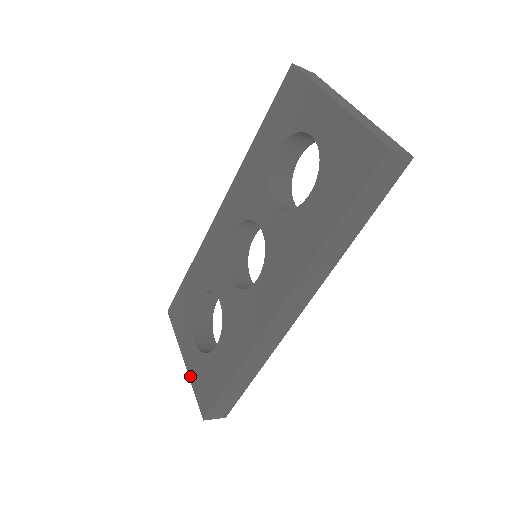
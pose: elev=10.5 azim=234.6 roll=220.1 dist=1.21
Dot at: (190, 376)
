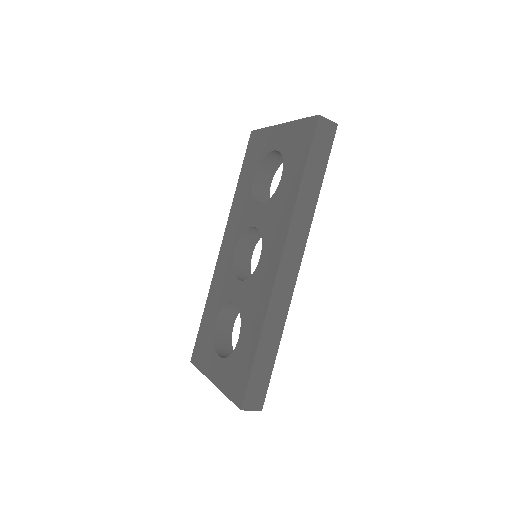
Dot at: (221, 388)
